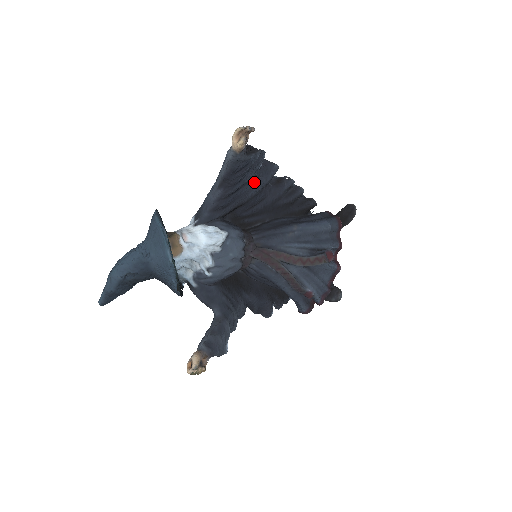
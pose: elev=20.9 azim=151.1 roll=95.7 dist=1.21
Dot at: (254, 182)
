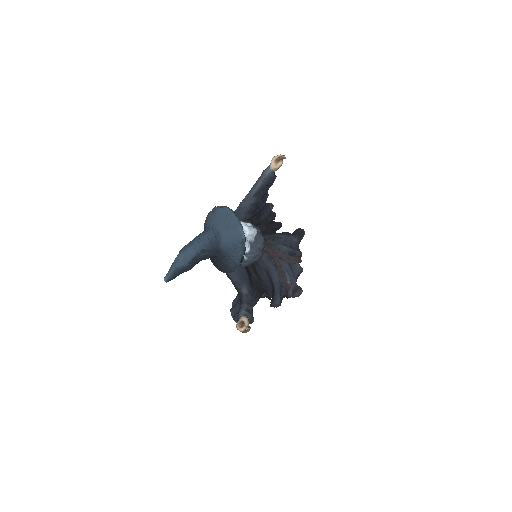
Dot at: (263, 199)
